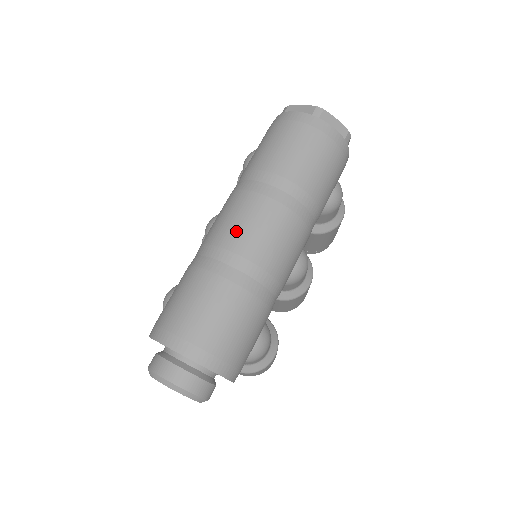
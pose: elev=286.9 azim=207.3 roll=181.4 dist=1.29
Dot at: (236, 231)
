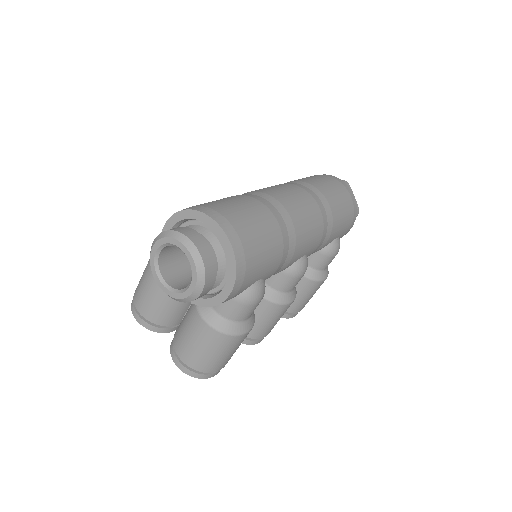
Dot at: (279, 192)
